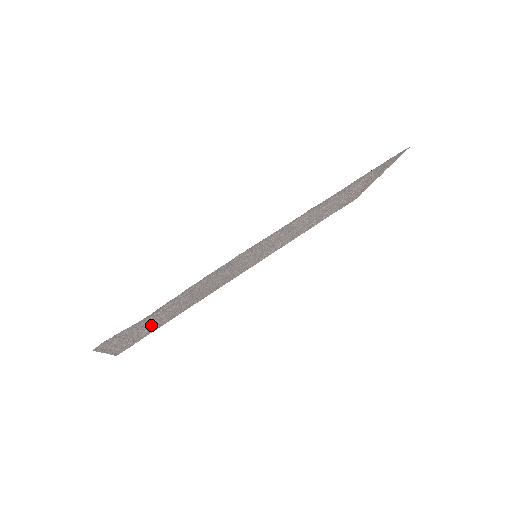
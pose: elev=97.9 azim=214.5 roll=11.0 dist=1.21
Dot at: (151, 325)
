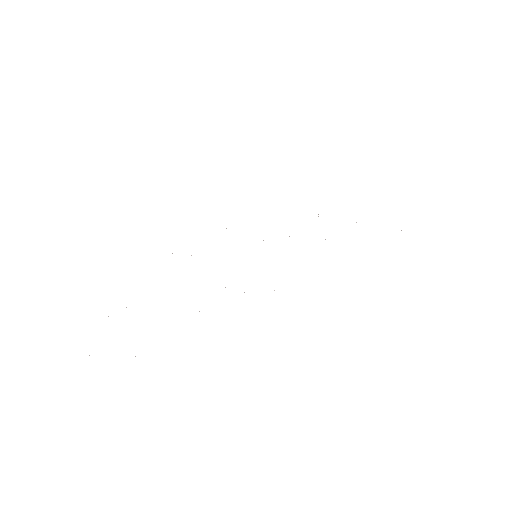
Dot at: occluded
